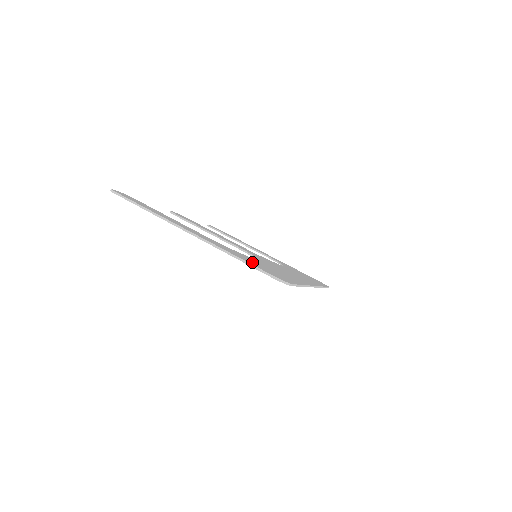
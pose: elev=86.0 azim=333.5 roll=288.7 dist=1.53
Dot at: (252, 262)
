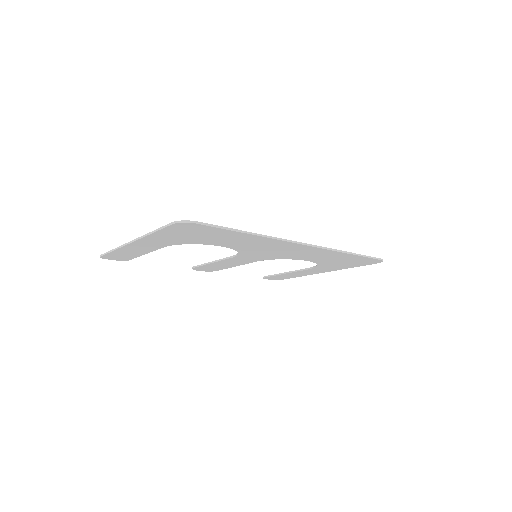
Dot at: occluded
